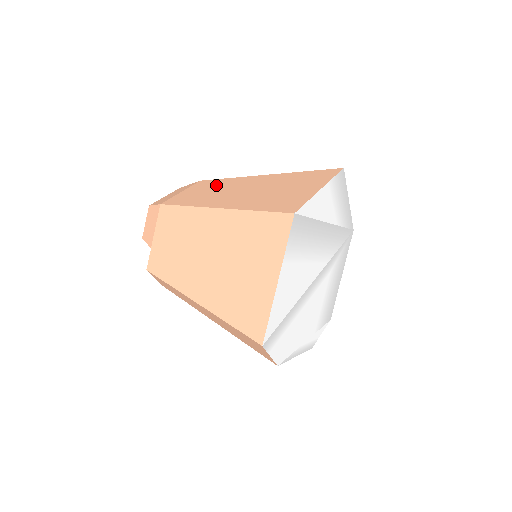
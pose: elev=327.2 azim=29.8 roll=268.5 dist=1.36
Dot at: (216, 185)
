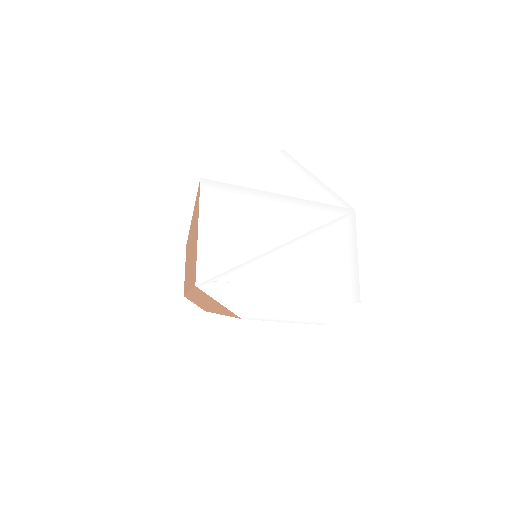
Dot at: occluded
